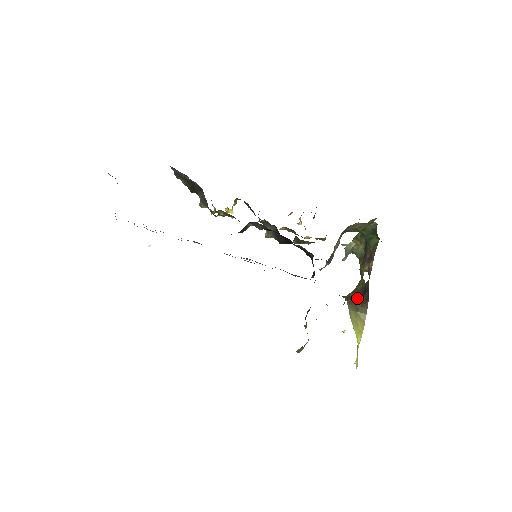
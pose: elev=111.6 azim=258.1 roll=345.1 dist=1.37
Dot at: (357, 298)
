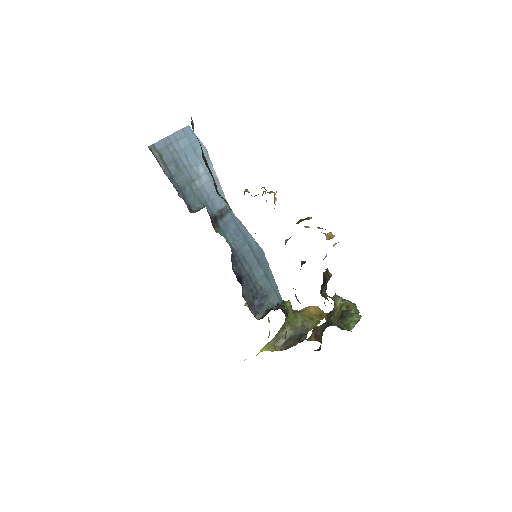
Dot at: (290, 335)
